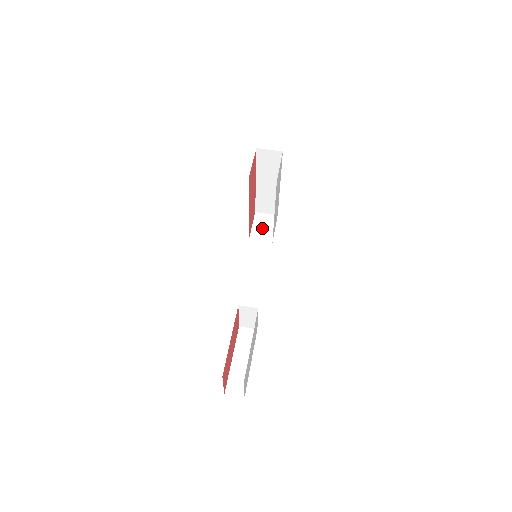
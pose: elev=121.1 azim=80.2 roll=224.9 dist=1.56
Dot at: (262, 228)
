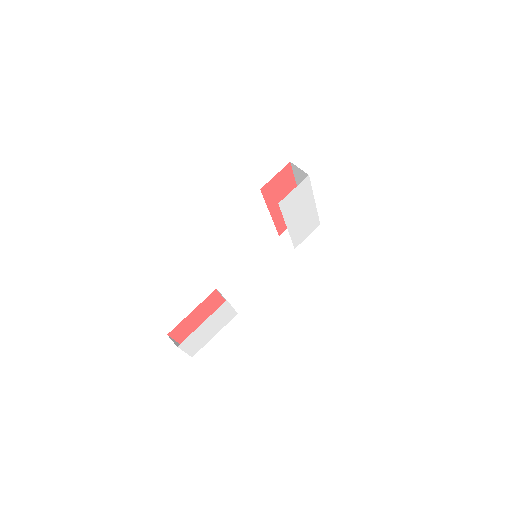
Dot at: occluded
